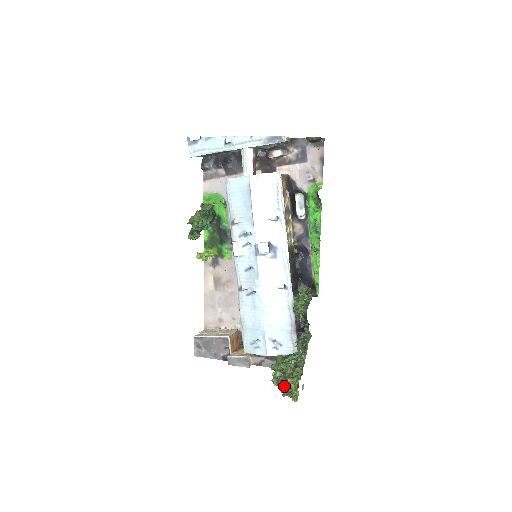
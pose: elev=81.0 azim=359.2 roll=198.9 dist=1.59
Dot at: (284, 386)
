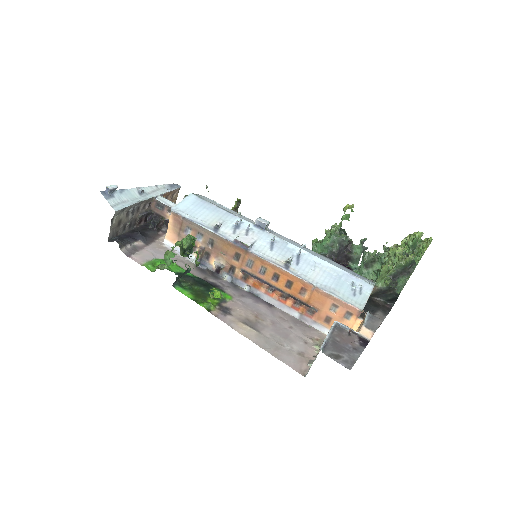
Dot at: (414, 263)
